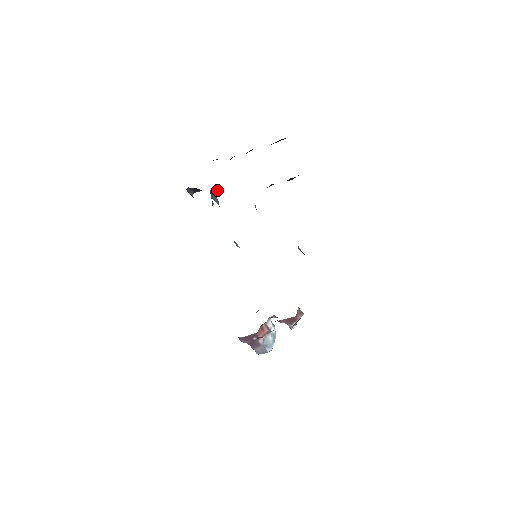
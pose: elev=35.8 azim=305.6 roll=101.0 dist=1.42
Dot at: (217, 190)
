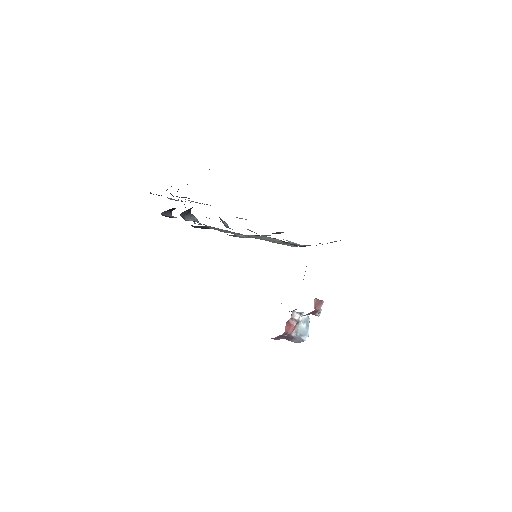
Dot at: (187, 210)
